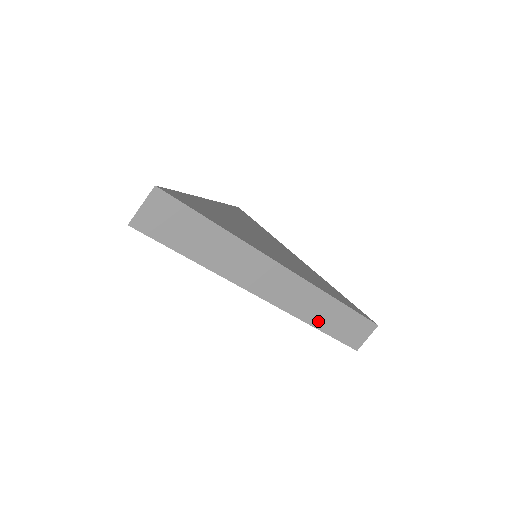
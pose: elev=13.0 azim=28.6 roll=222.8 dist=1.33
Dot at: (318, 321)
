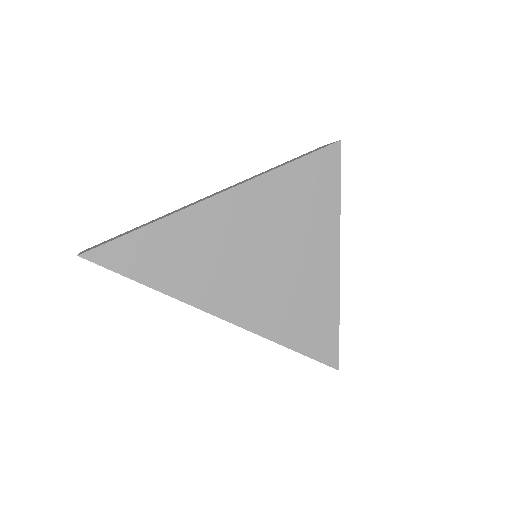
Dot at: occluded
